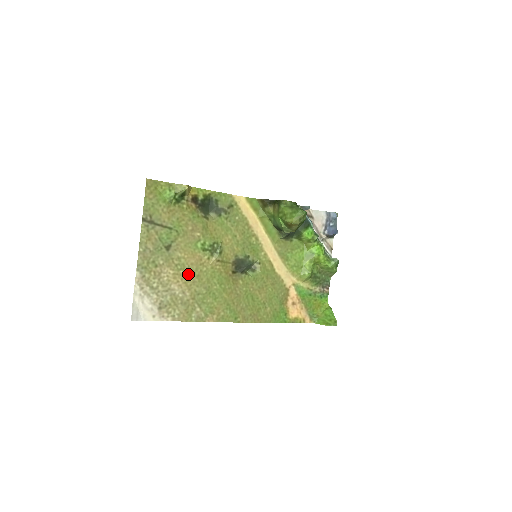
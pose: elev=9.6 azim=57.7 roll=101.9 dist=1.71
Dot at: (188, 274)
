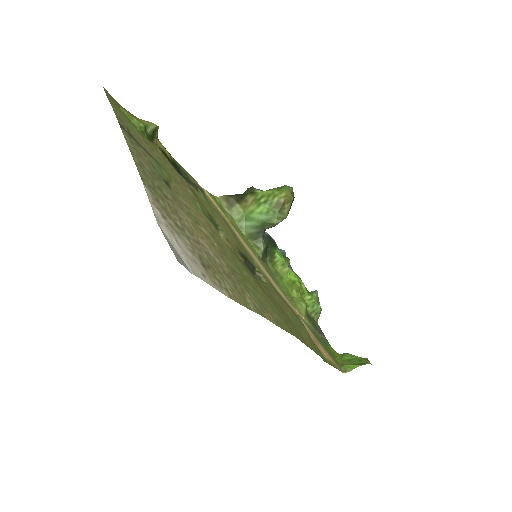
Dot at: (208, 235)
